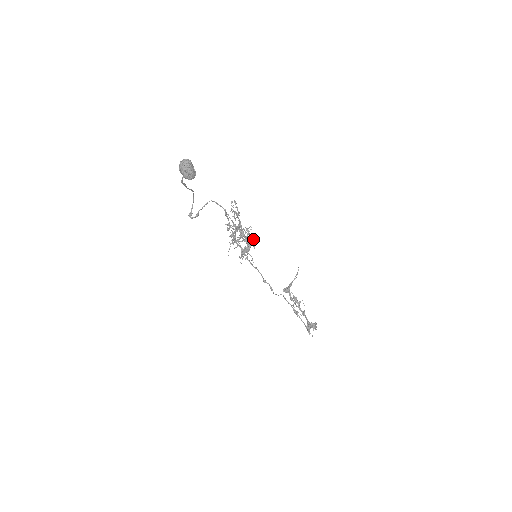
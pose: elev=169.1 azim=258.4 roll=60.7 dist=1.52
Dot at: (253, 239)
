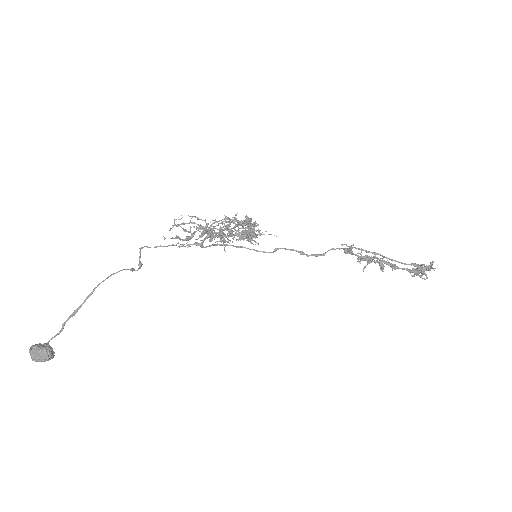
Dot at: (243, 235)
